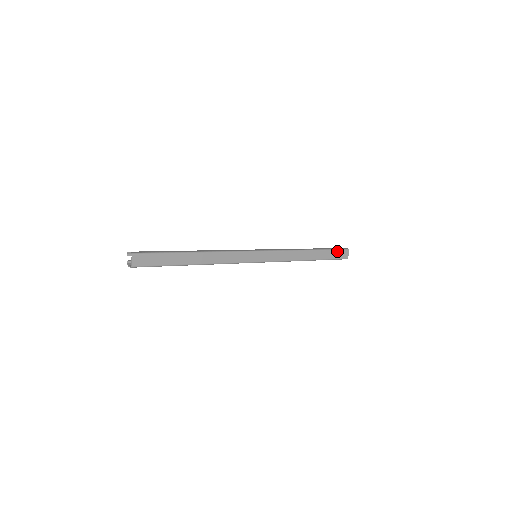
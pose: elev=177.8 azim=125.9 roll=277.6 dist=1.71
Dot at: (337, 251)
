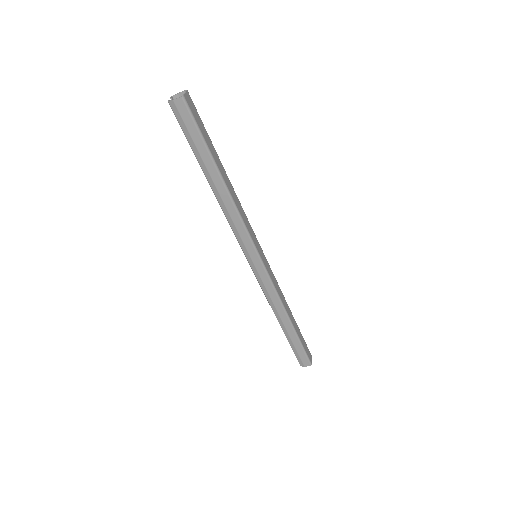
Dot at: (305, 343)
